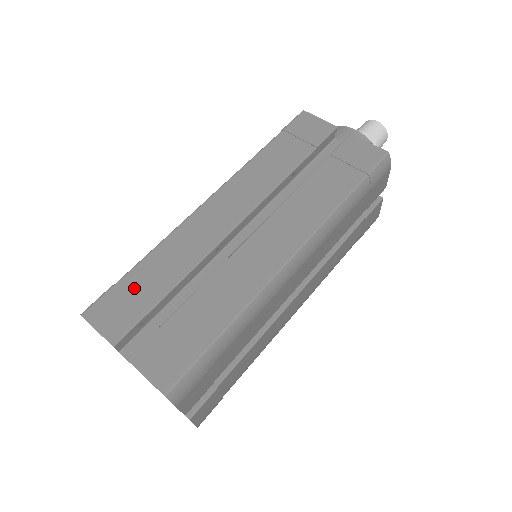
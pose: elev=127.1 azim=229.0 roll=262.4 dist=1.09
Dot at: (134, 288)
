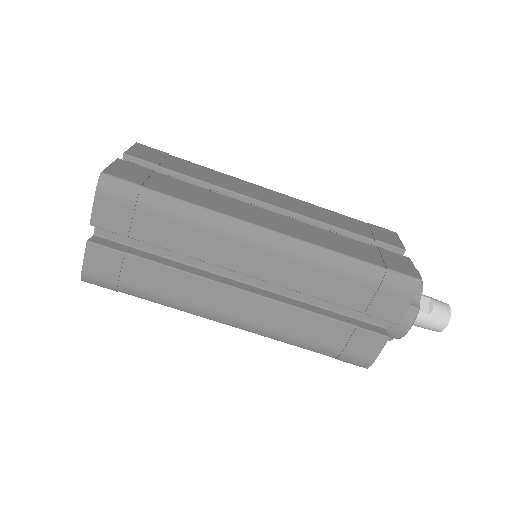
Dot at: (174, 161)
